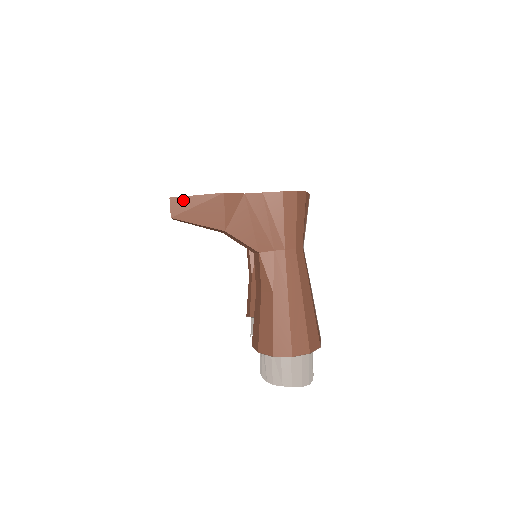
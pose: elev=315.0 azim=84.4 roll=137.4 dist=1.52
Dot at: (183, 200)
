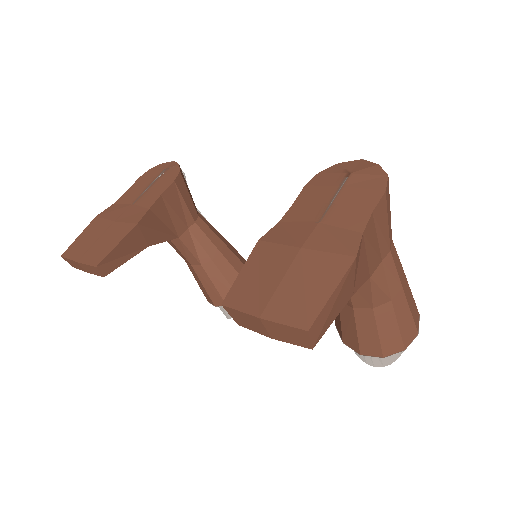
Dot at: (321, 315)
